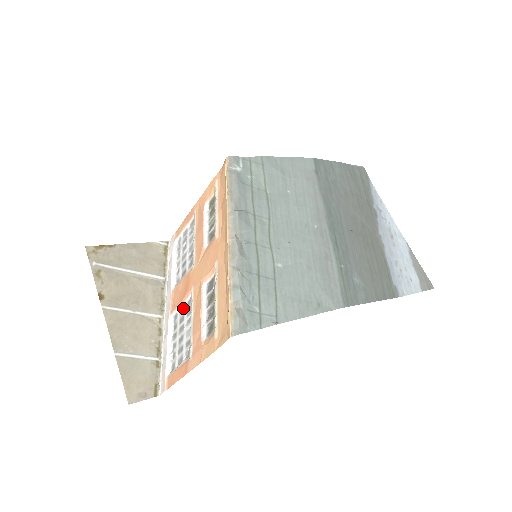
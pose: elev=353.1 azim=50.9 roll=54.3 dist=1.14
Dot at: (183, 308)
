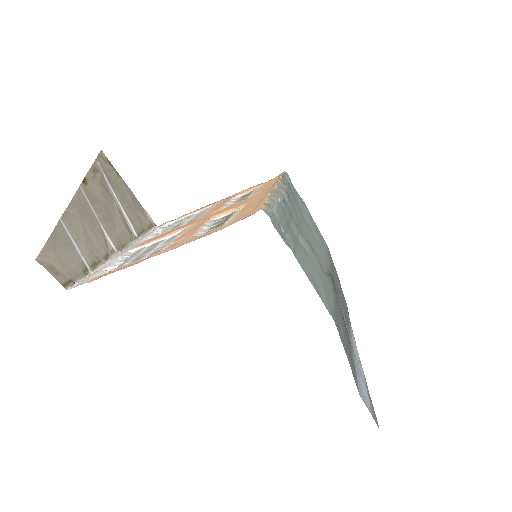
Dot at: (160, 241)
